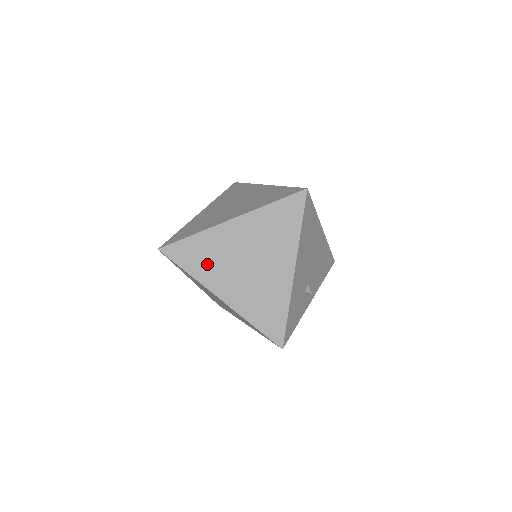
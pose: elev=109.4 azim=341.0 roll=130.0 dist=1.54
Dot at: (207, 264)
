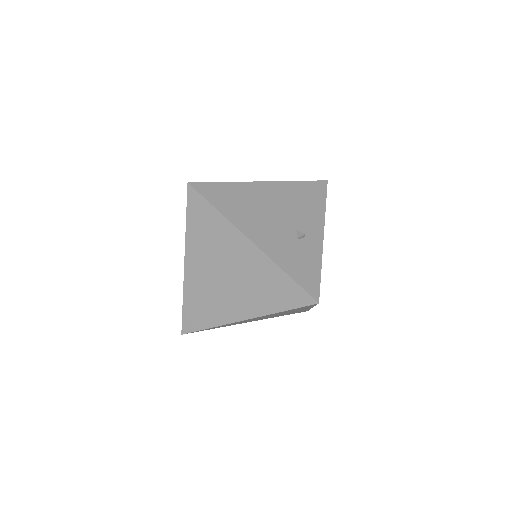
Dot at: (210, 308)
